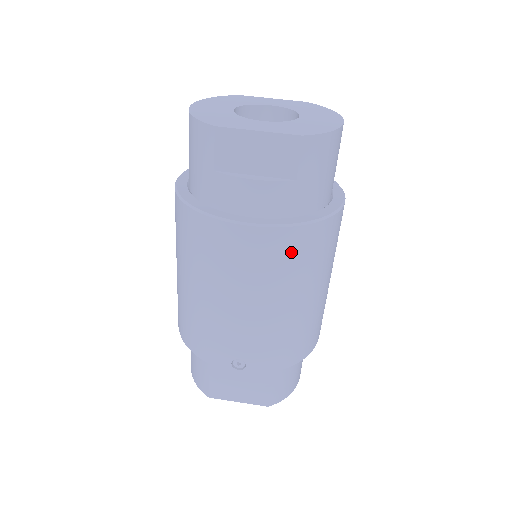
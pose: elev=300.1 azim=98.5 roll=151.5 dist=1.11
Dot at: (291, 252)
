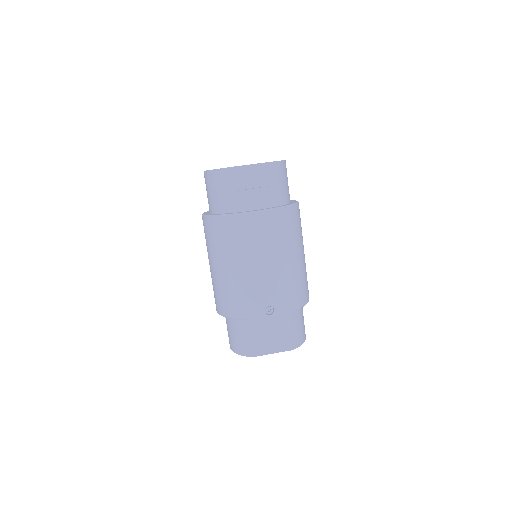
Dot at: (281, 224)
